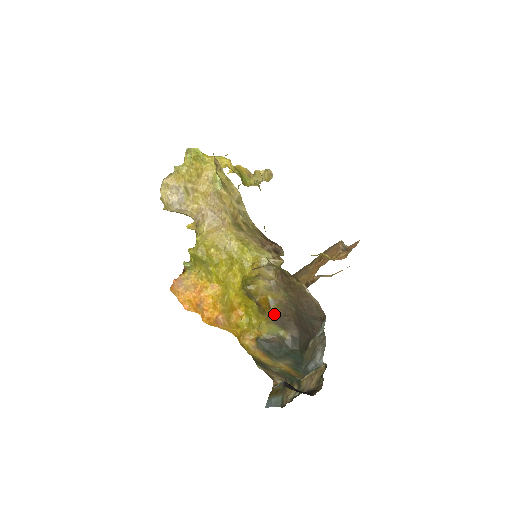
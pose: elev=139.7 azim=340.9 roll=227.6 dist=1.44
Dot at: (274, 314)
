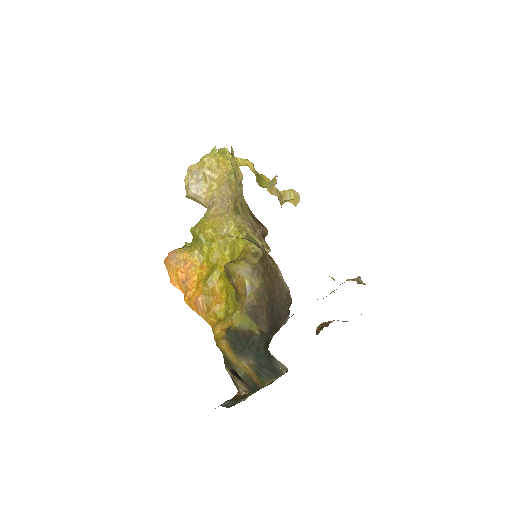
Dot at: (249, 304)
